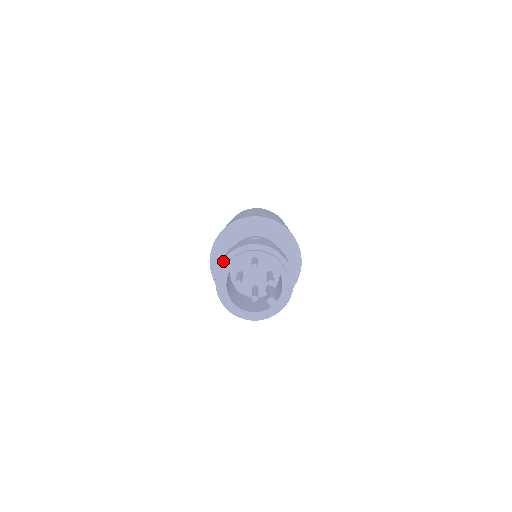
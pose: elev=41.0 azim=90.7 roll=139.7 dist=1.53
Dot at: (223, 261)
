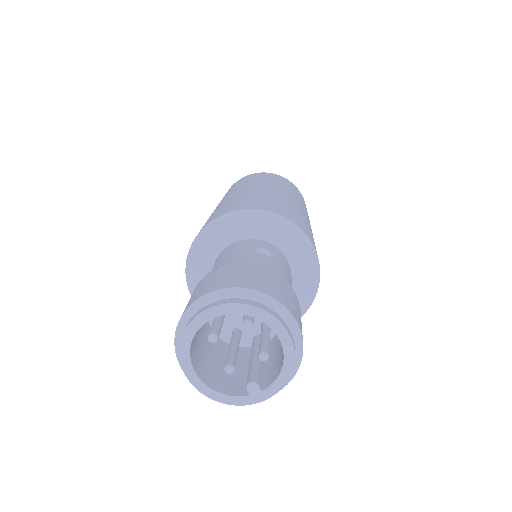
Dot at: (201, 299)
